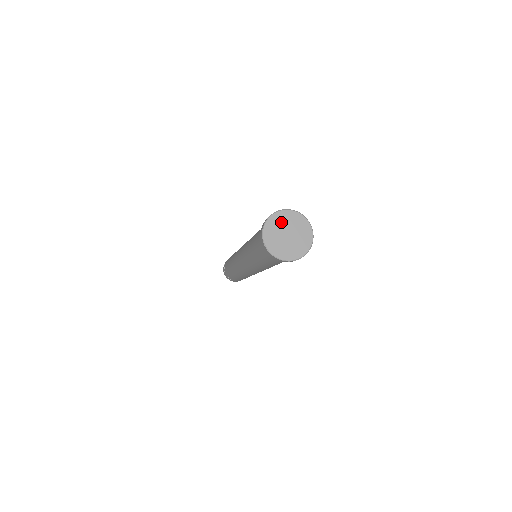
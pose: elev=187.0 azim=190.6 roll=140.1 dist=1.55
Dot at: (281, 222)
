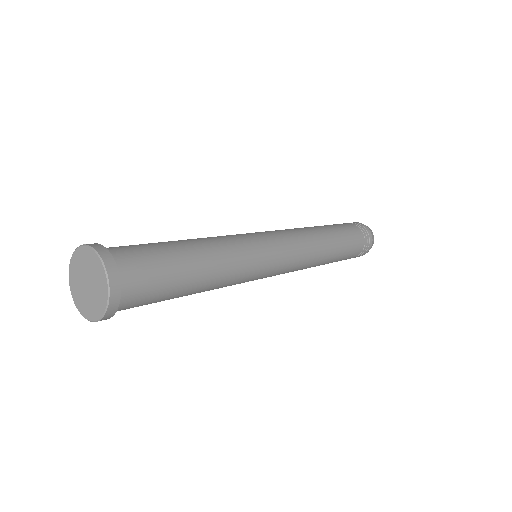
Dot at: (76, 277)
